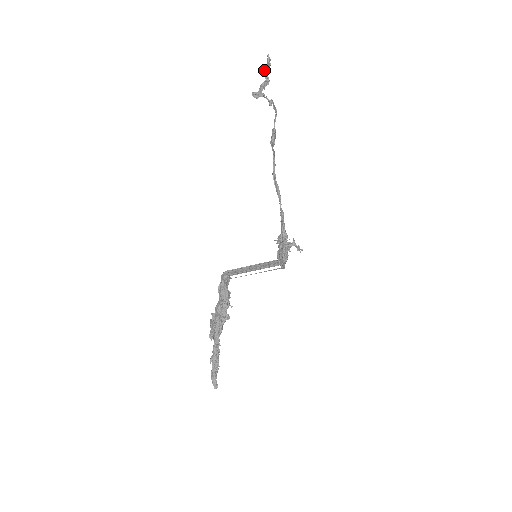
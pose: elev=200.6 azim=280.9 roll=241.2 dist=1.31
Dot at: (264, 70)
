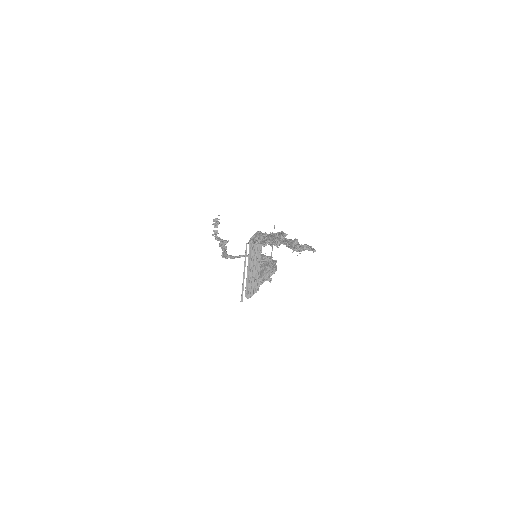
Dot at: occluded
